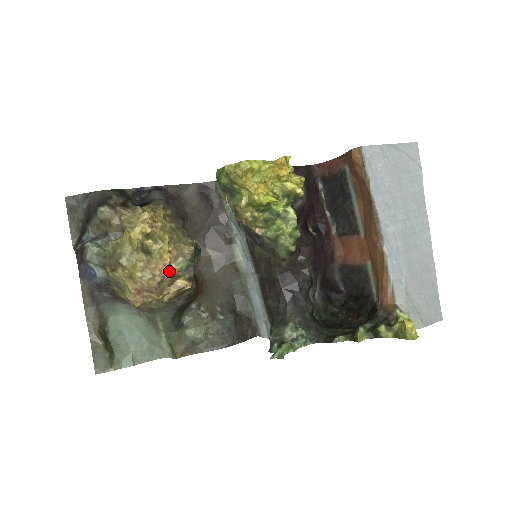
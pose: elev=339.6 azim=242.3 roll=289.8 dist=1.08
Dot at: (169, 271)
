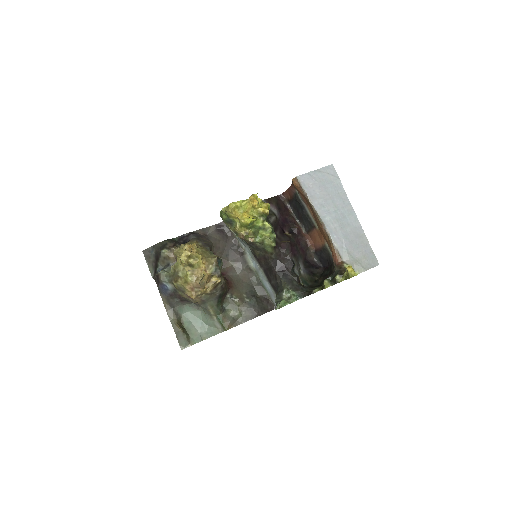
Dot at: (205, 273)
